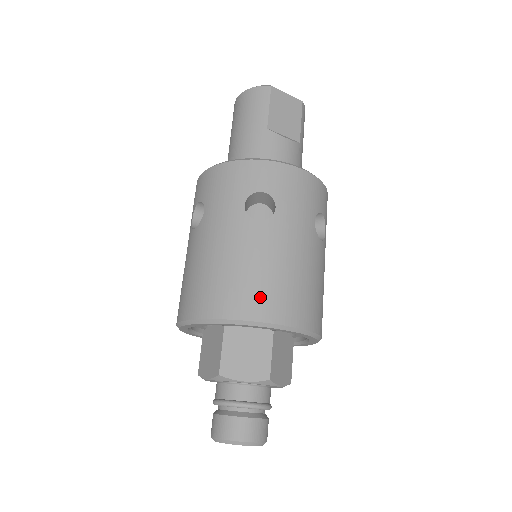
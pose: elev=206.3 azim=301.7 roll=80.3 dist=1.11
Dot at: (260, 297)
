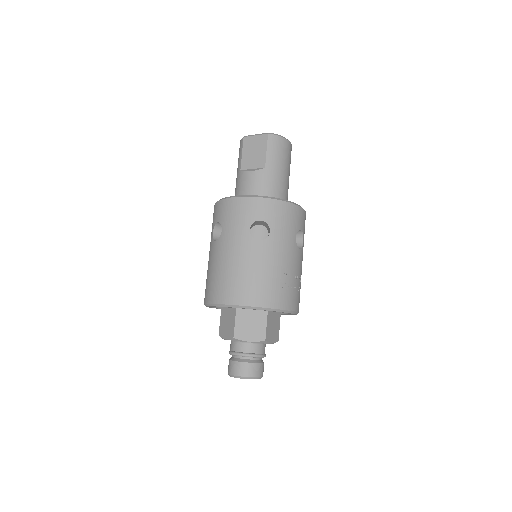
Dot at: (213, 289)
